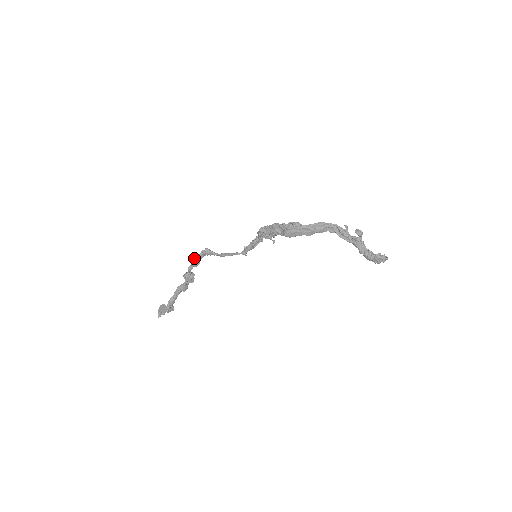
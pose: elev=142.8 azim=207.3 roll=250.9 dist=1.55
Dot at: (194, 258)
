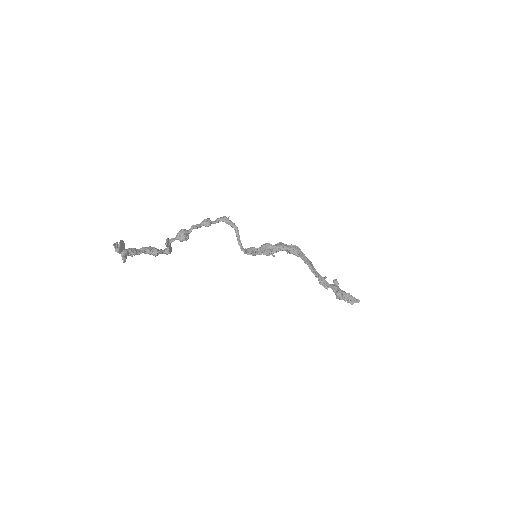
Dot at: (209, 219)
